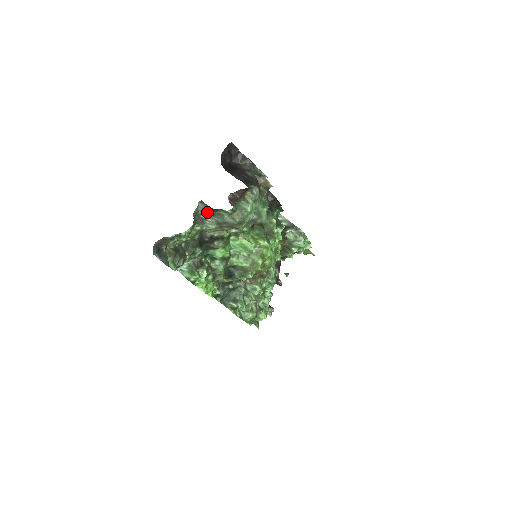
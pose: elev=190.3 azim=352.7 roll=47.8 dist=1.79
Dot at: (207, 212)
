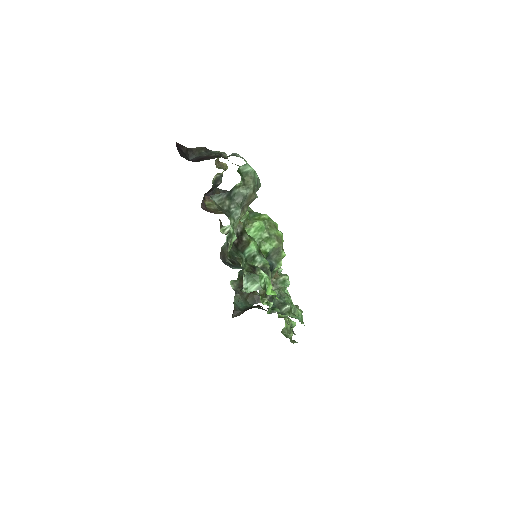
Dot at: (225, 201)
